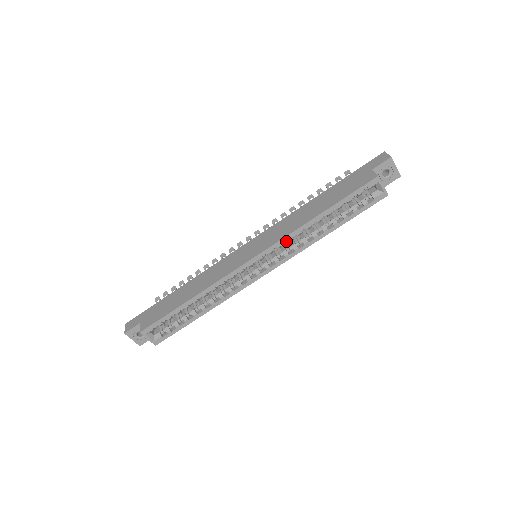
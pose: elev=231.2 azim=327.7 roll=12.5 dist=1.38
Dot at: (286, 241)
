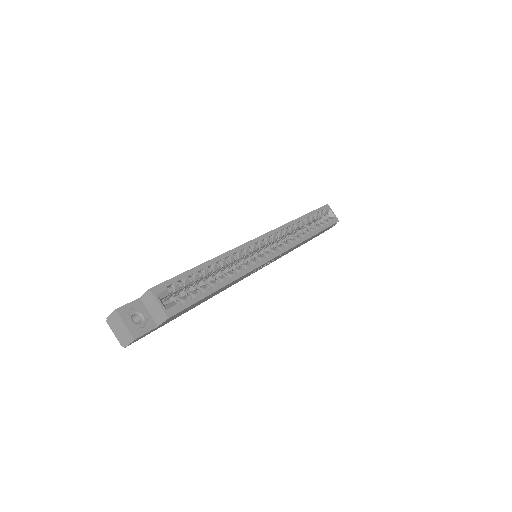
Dot at: (283, 233)
